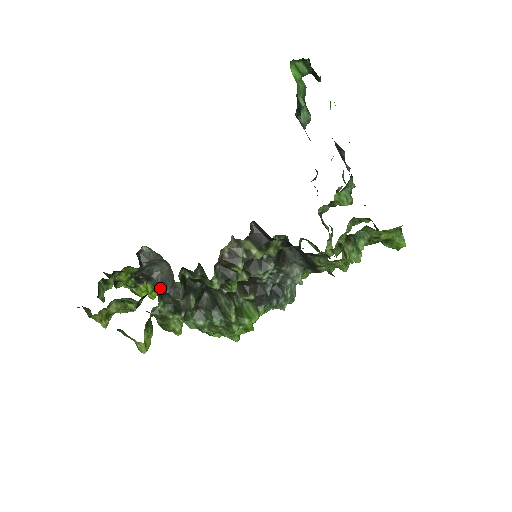
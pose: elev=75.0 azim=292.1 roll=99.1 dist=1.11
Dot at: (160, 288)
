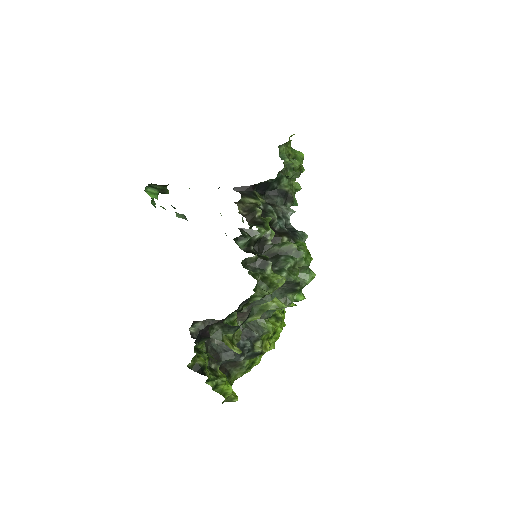
Dot at: (233, 351)
